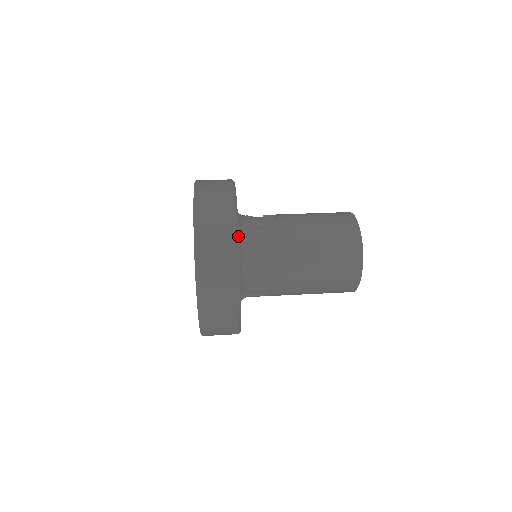
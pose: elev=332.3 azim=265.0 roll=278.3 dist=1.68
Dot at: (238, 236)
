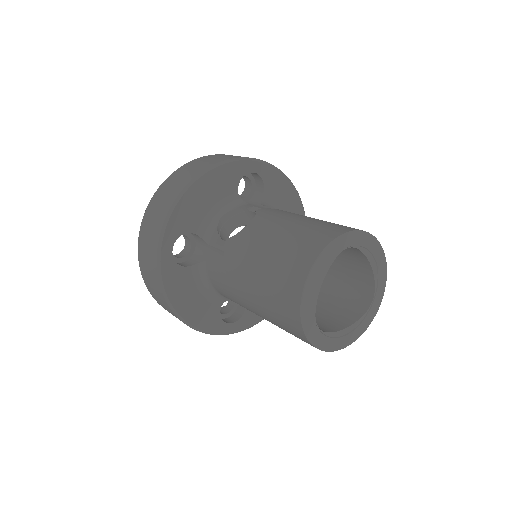
Dot at: (160, 270)
